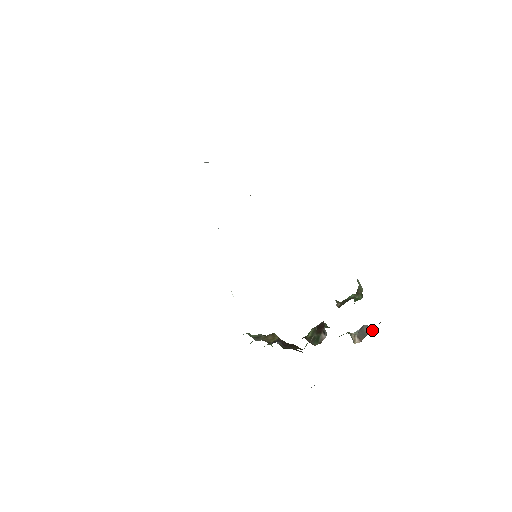
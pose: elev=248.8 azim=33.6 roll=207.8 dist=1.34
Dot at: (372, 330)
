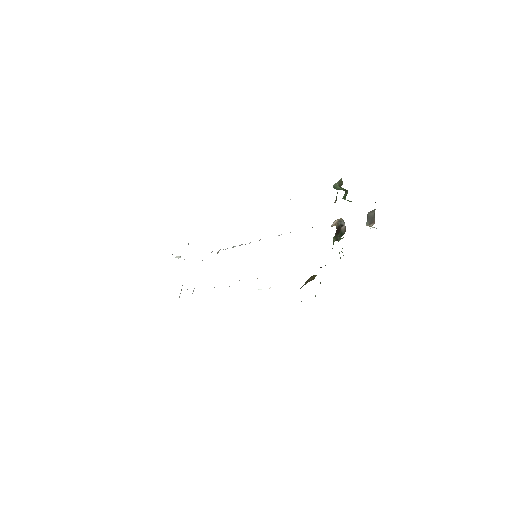
Dot at: occluded
